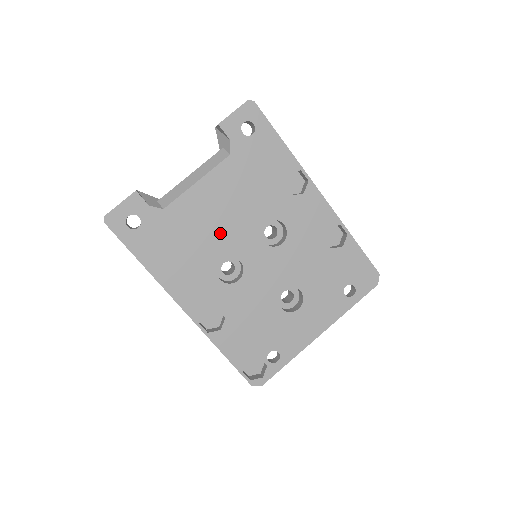
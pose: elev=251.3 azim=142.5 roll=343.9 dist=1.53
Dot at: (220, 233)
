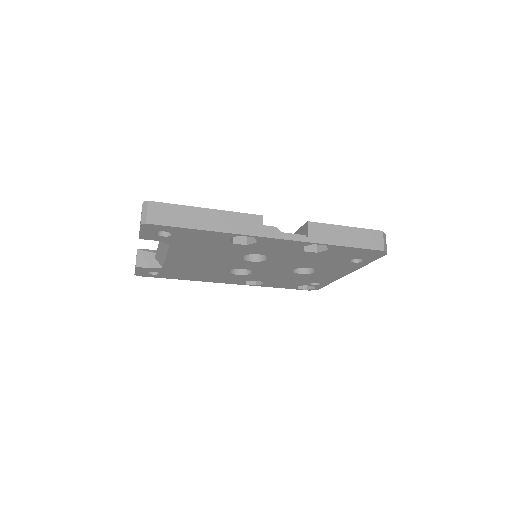
Dot at: (213, 265)
